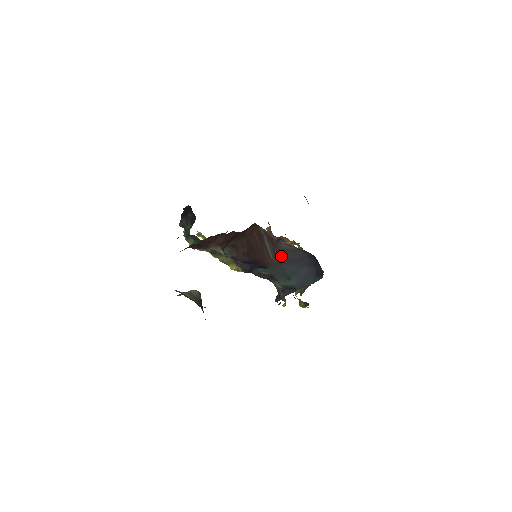
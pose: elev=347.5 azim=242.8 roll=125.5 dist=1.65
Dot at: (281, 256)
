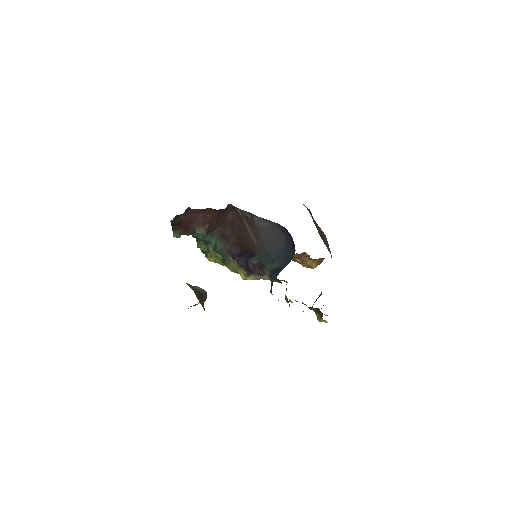
Dot at: (261, 237)
